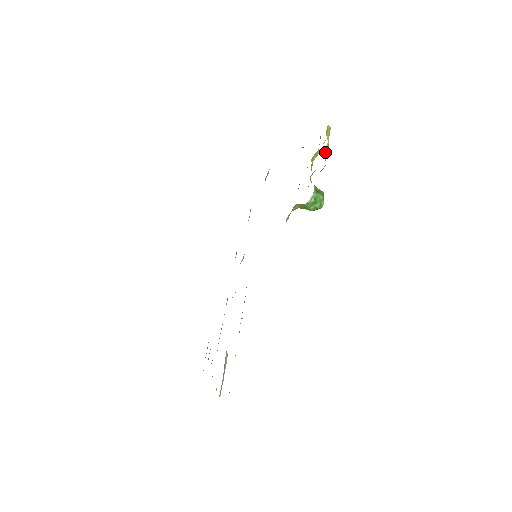
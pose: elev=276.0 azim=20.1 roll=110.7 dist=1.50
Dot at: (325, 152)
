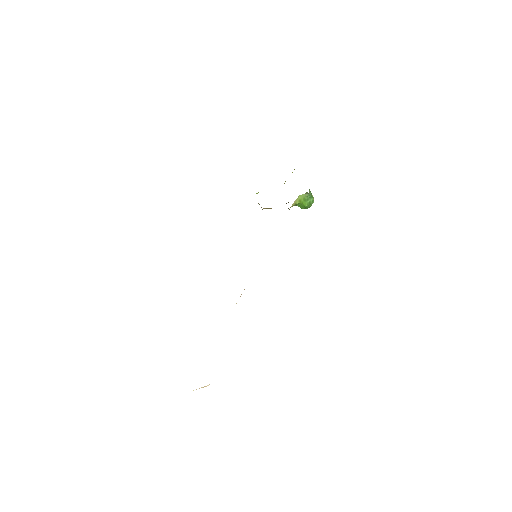
Dot at: occluded
